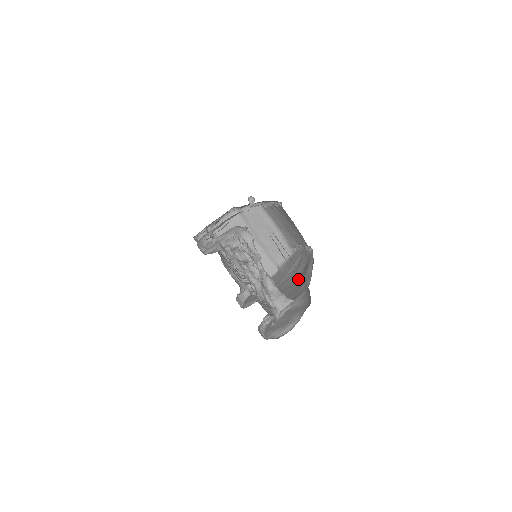
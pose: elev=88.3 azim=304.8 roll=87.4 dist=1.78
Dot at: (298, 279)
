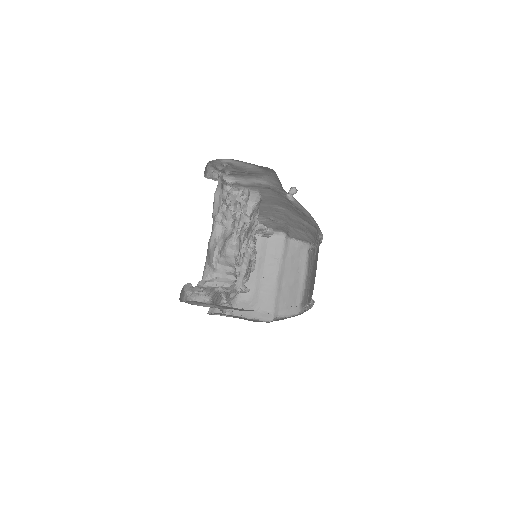
Dot at: occluded
